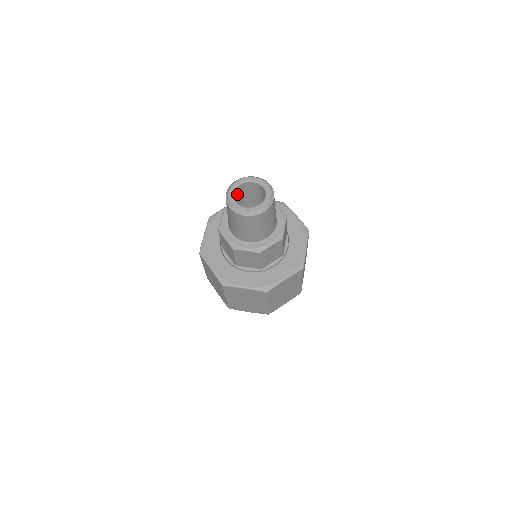
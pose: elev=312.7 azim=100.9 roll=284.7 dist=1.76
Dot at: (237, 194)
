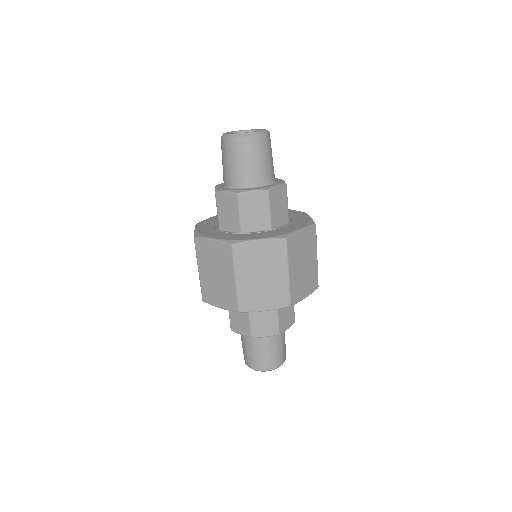
Dot at: occluded
